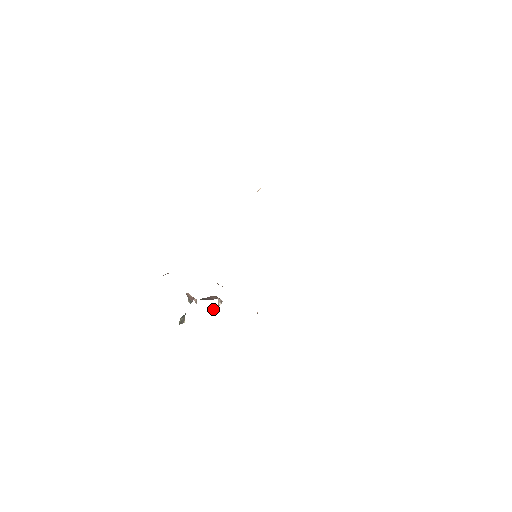
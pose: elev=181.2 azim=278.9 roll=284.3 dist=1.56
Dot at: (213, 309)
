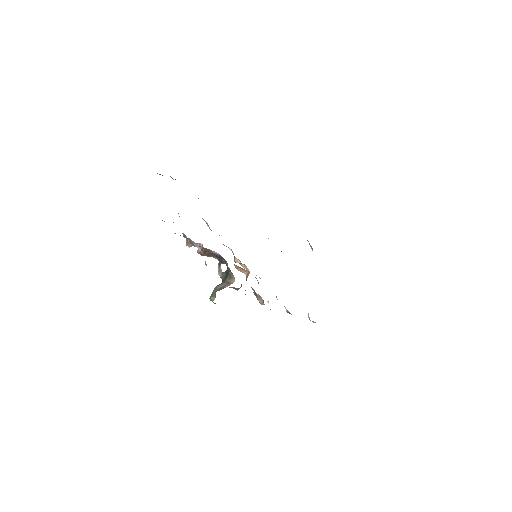
Dot at: (238, 288)
